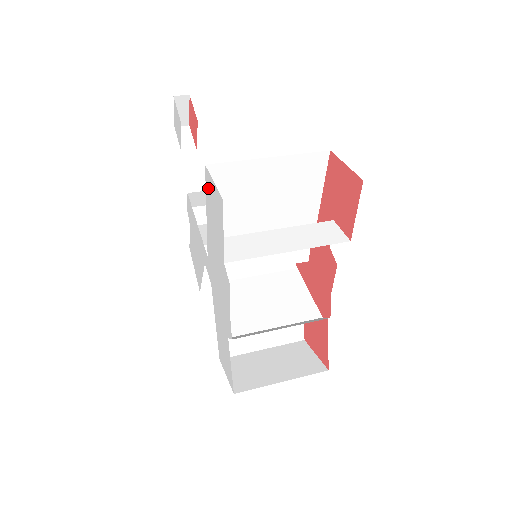
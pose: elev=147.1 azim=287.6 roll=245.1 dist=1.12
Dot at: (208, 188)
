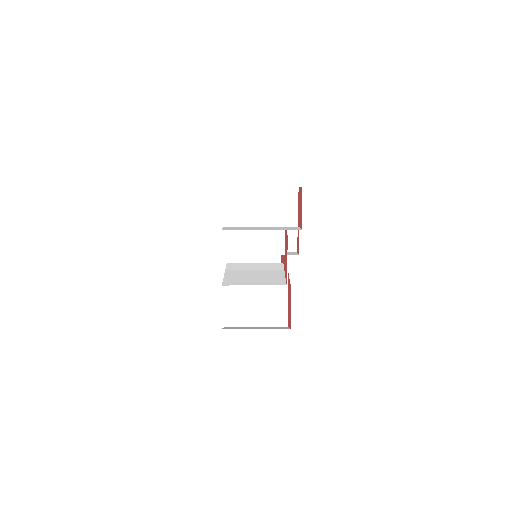
Dot at: occluded
